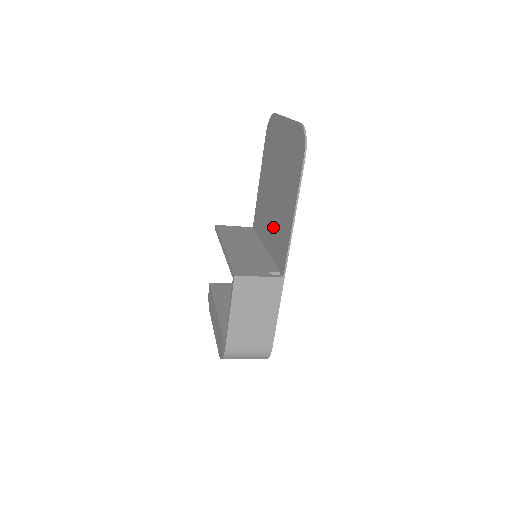
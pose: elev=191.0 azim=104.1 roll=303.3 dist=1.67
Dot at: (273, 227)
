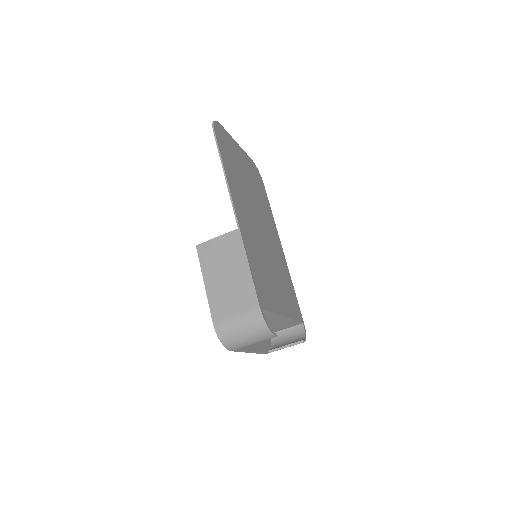
Dot at: occluded
